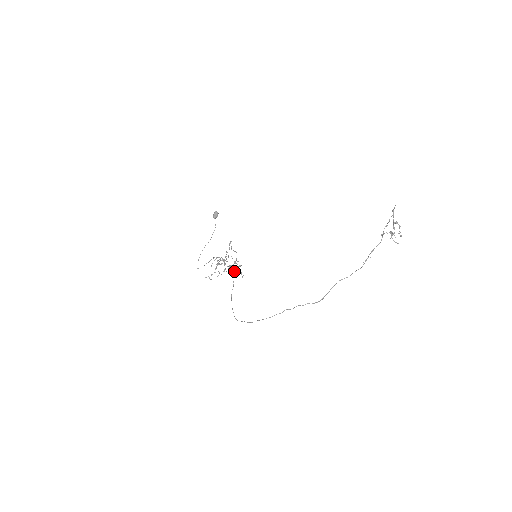
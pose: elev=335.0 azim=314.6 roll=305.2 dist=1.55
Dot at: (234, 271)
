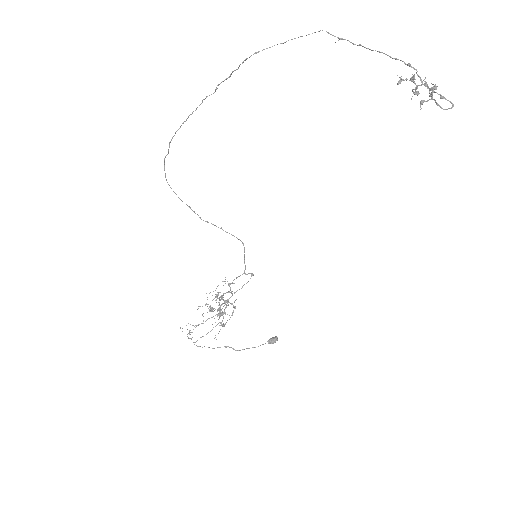
Dot at: (221, 227)
